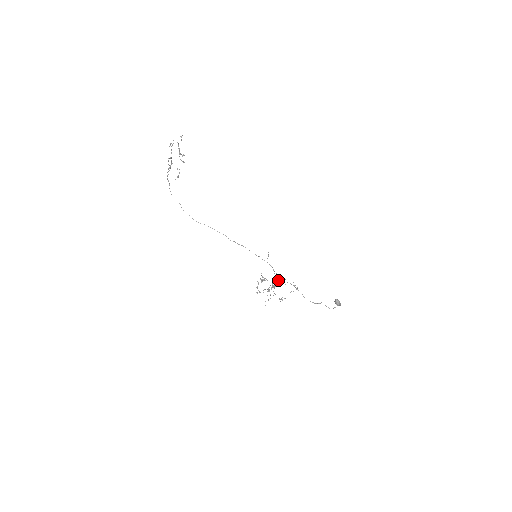
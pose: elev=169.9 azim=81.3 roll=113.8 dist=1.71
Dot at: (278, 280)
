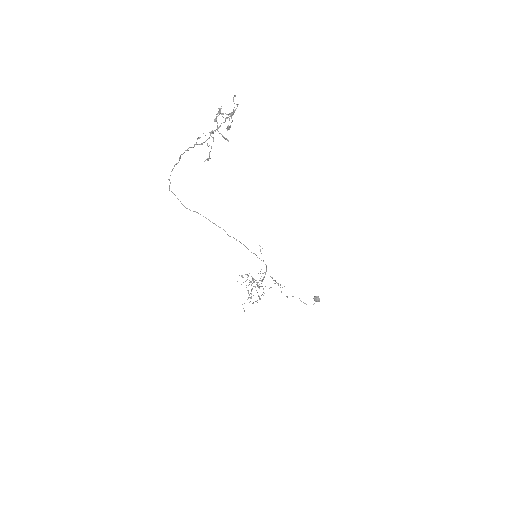
Dot at: (263, 277)
